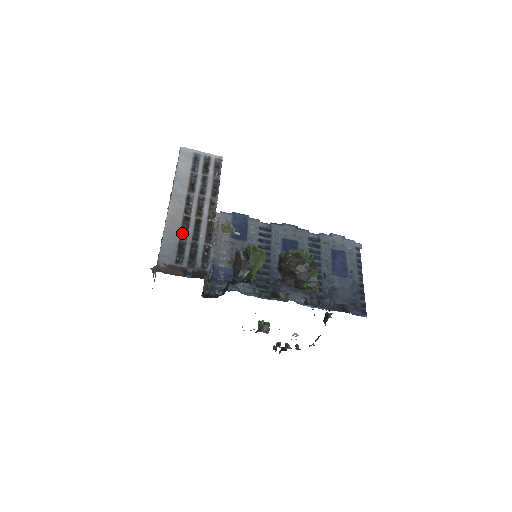
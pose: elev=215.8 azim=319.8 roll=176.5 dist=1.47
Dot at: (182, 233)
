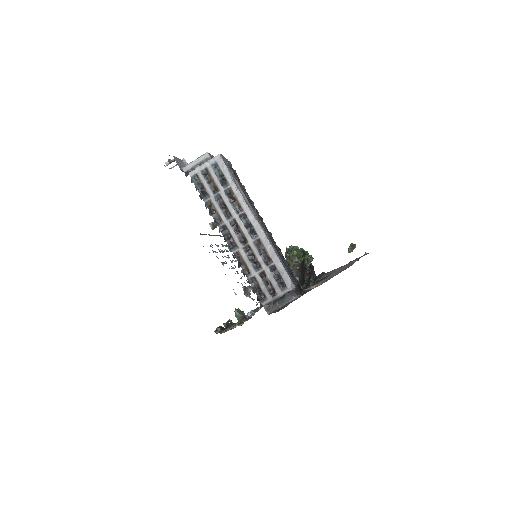
Dot at: (279, 253)
